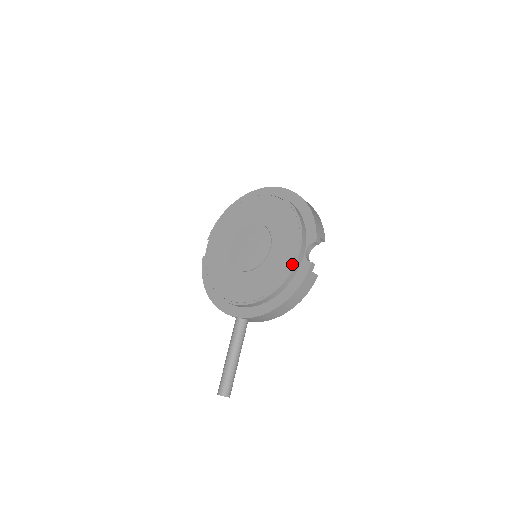
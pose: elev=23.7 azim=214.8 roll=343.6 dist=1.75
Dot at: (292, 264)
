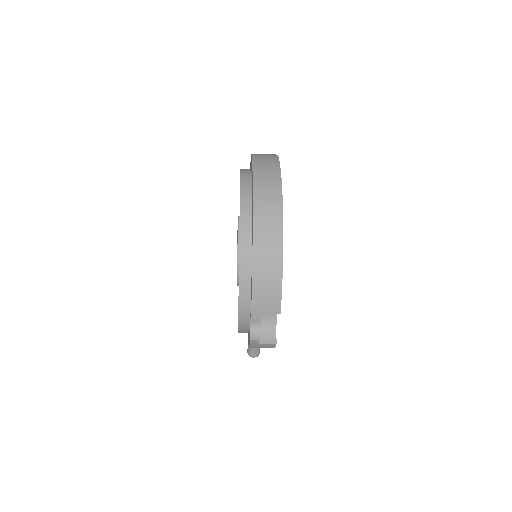
Dot at: occluded
